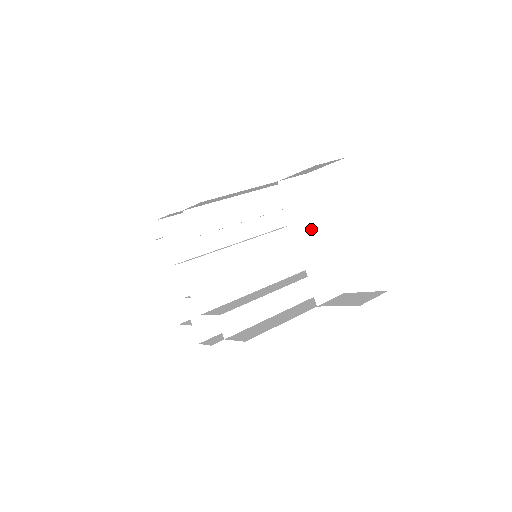
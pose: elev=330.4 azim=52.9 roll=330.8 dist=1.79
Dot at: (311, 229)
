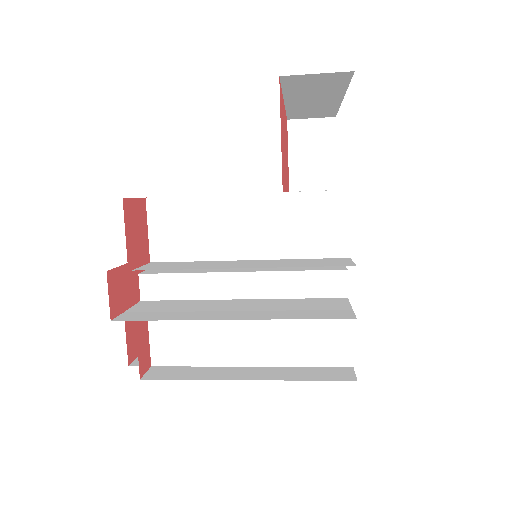
Dot at: occluded
